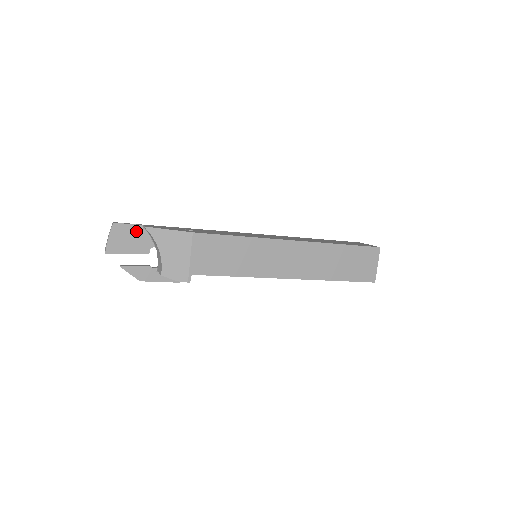
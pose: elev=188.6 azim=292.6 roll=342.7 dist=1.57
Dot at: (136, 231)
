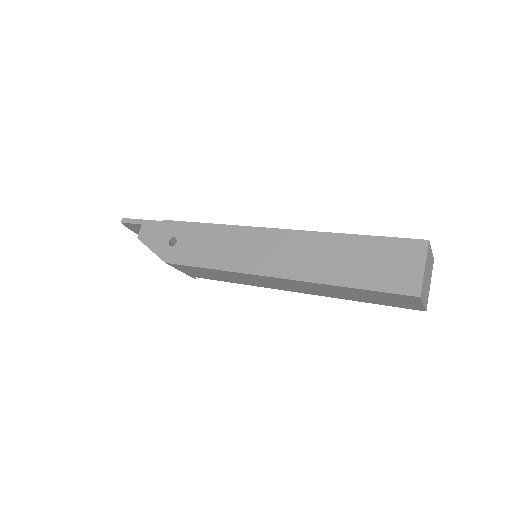
Dot at: occluded
